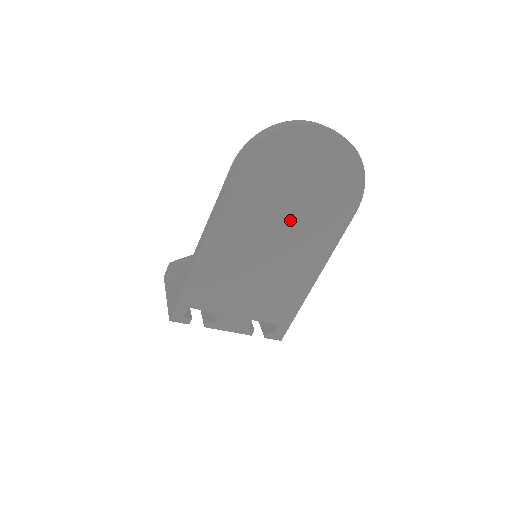
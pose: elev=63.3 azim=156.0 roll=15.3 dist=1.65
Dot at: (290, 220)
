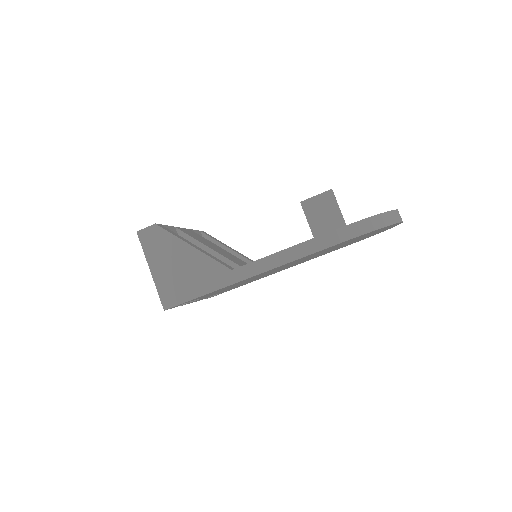
Dot at: occluded
